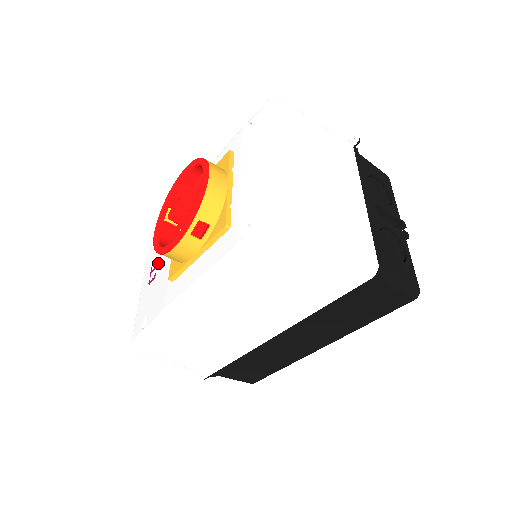
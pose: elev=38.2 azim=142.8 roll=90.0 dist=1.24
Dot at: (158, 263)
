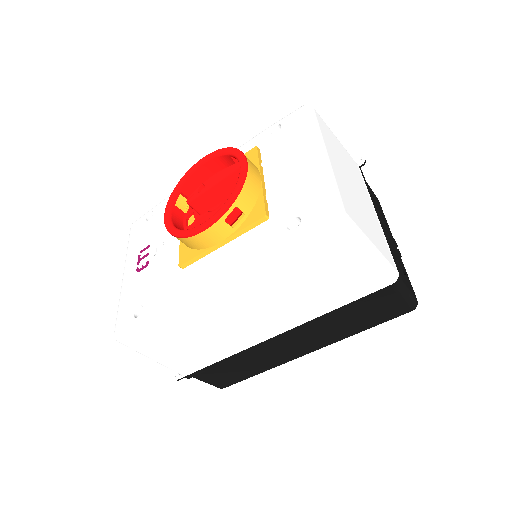
Dot at: (151, 250)
